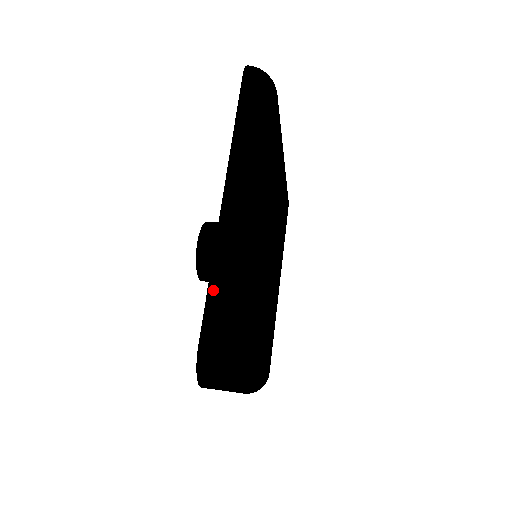
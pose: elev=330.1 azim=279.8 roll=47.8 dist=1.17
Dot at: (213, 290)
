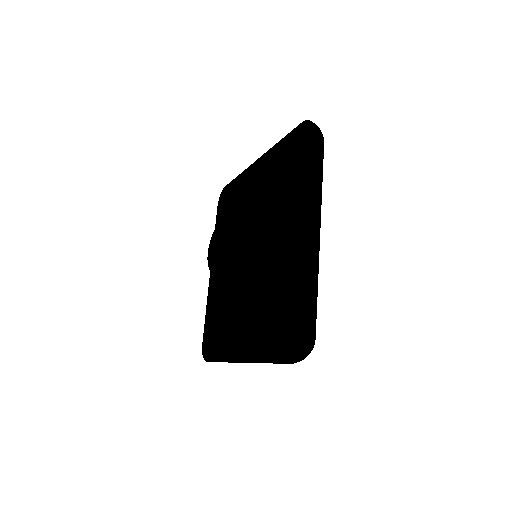
Dot at: occluded
